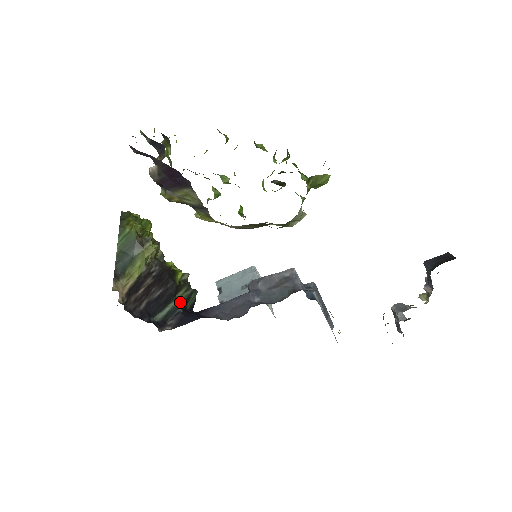
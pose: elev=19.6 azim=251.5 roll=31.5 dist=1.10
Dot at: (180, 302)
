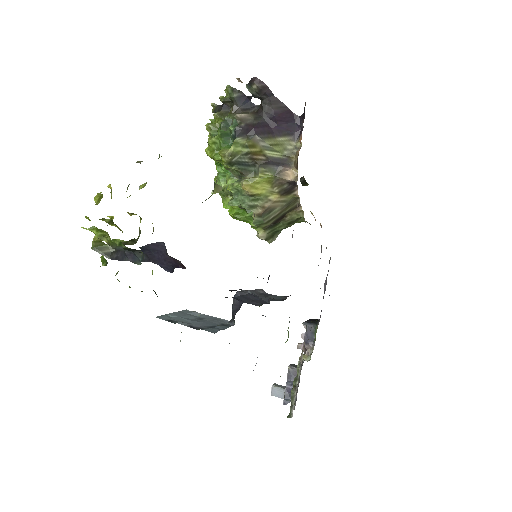
Dot at: occluded
